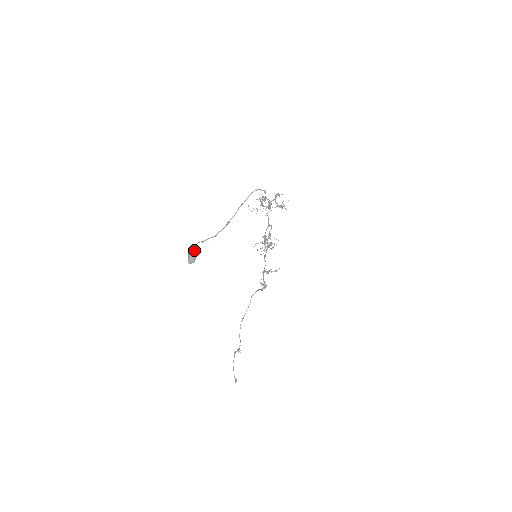
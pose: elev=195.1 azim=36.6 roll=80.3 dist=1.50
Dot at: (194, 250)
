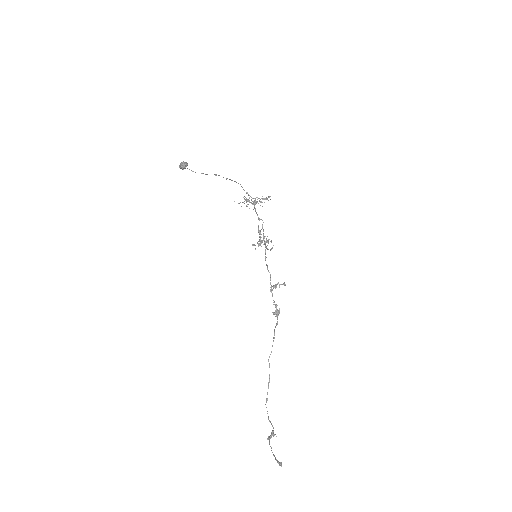
Dot at: occluded
